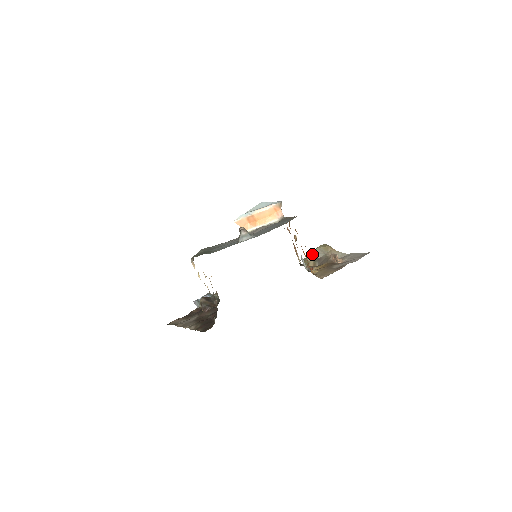
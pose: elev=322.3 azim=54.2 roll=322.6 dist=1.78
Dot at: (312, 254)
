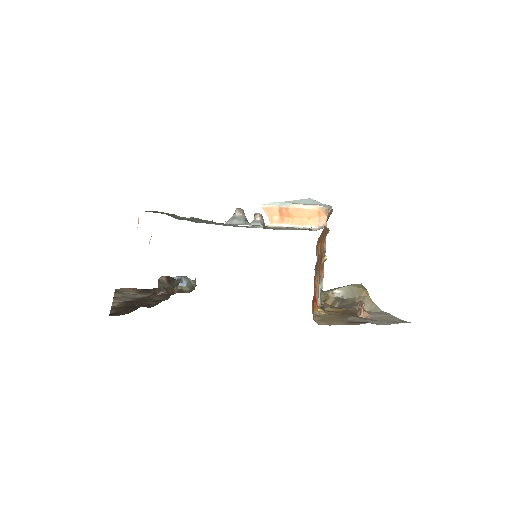
Dot at: (338, 289)
